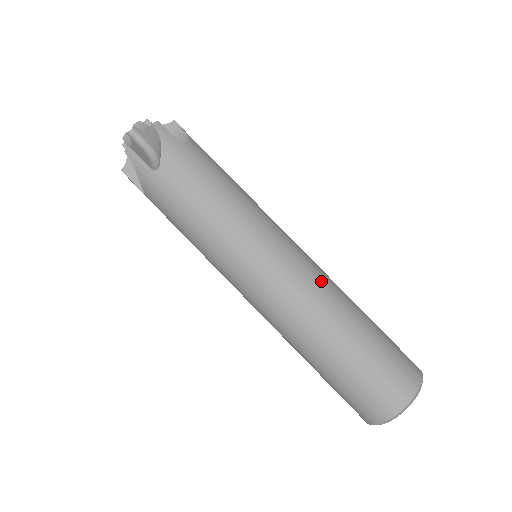
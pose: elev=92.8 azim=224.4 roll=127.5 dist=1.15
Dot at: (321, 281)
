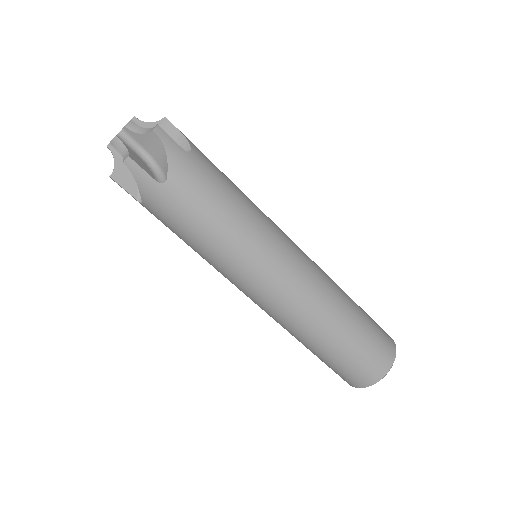
Dot at: (322, 278)
